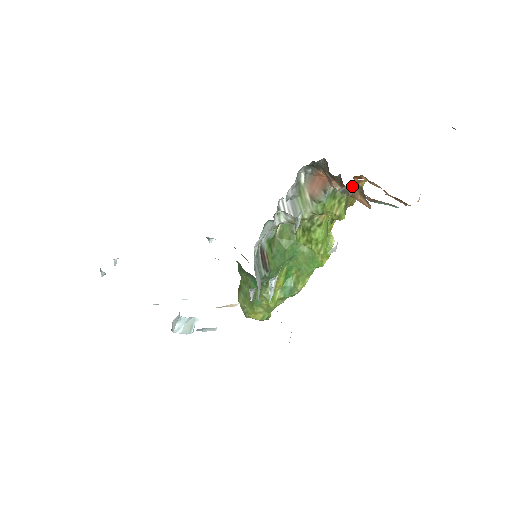
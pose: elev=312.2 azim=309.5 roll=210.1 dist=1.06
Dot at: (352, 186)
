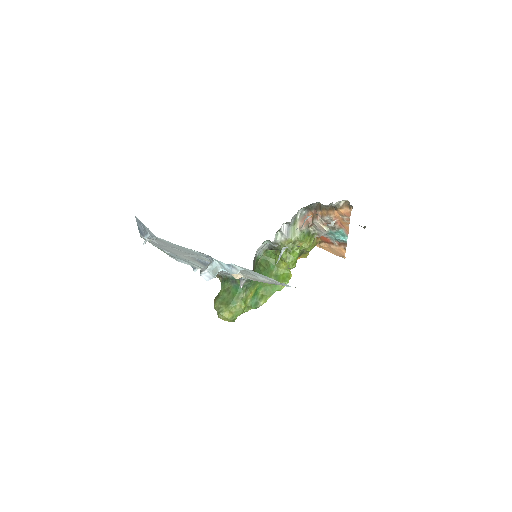
Dot at: (342, 202)
